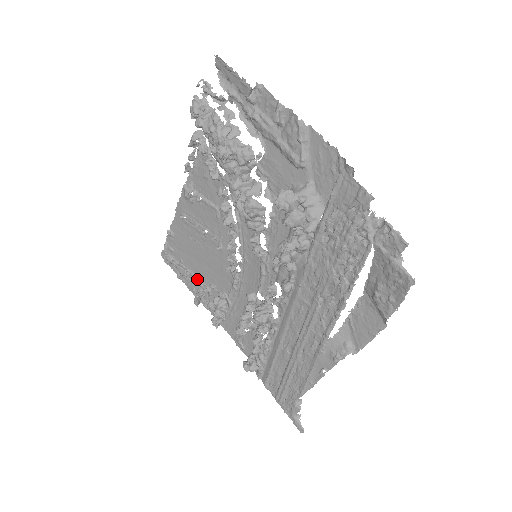
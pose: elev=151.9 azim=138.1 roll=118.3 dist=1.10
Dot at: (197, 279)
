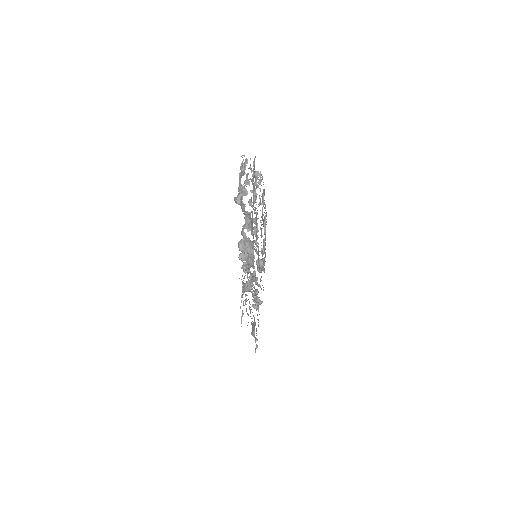
Dot at: (264, 240)
